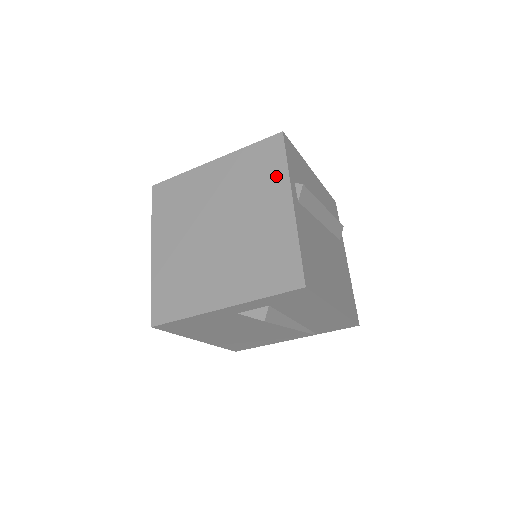
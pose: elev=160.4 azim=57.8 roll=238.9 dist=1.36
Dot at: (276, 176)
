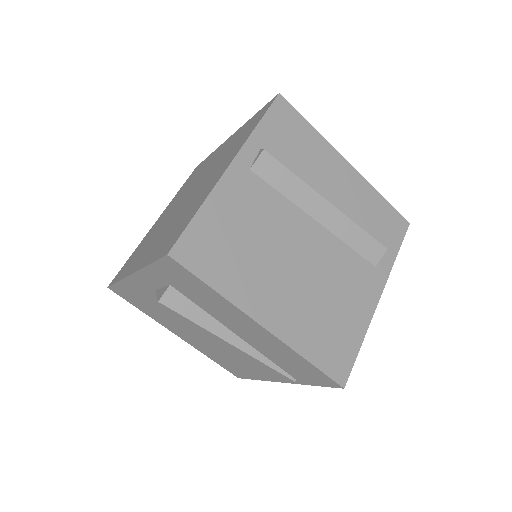
Dot at: (243, 139)
